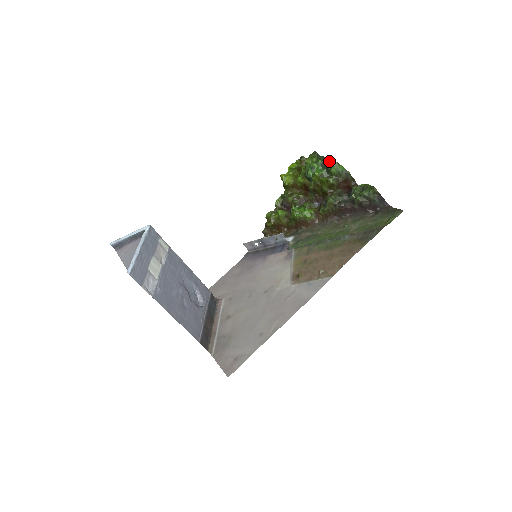
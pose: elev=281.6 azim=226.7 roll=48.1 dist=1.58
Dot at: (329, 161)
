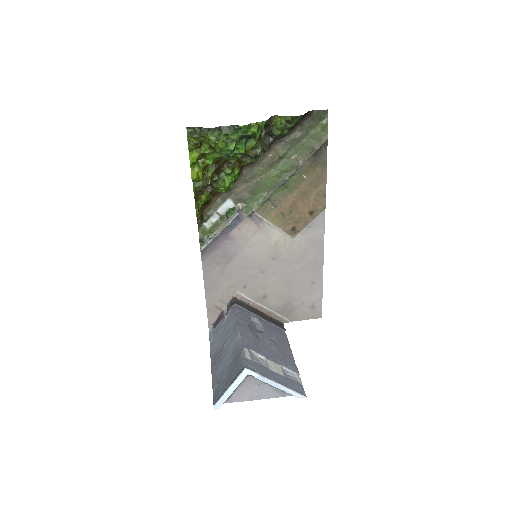
Dot at: (249, 131)
